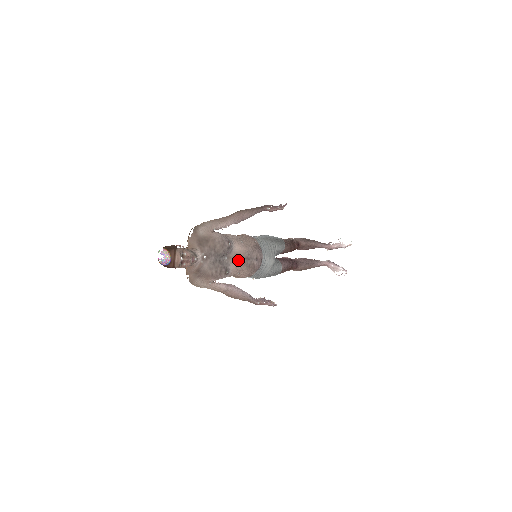
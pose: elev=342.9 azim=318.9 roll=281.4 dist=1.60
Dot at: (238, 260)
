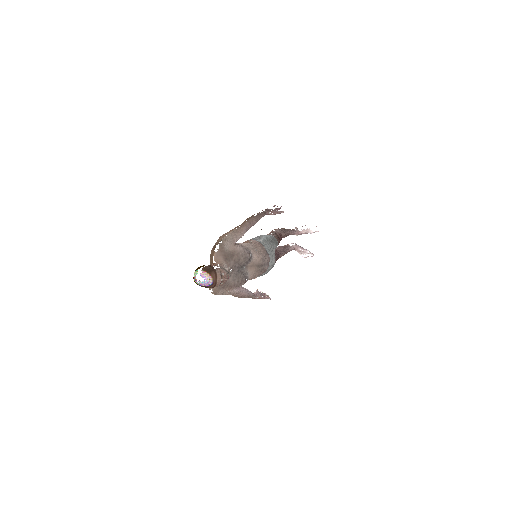
Dot at: (255, 268)
